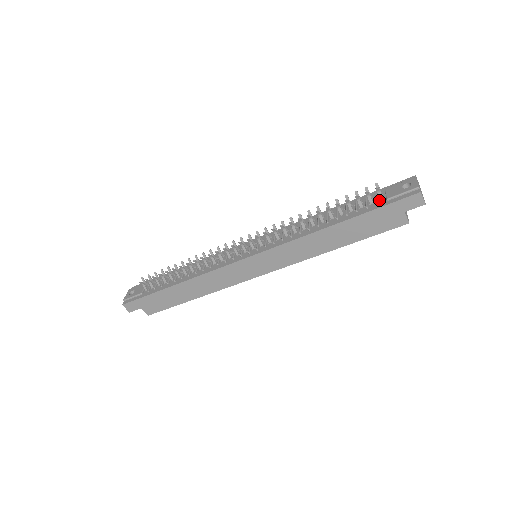
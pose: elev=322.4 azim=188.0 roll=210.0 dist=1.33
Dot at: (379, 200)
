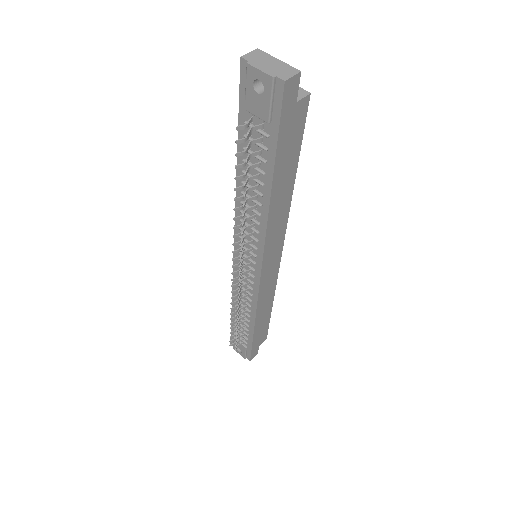
Dot at: (262, 129)
